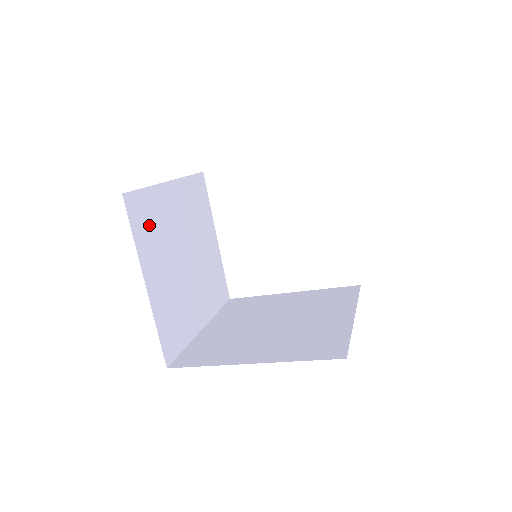
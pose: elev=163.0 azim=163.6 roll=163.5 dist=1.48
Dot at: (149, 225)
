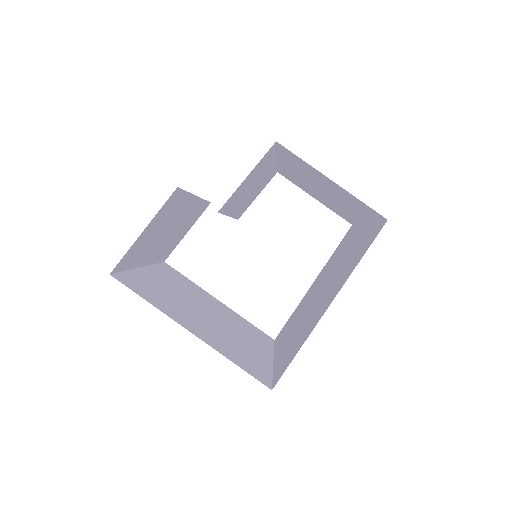
Dot at: (153, 294)
